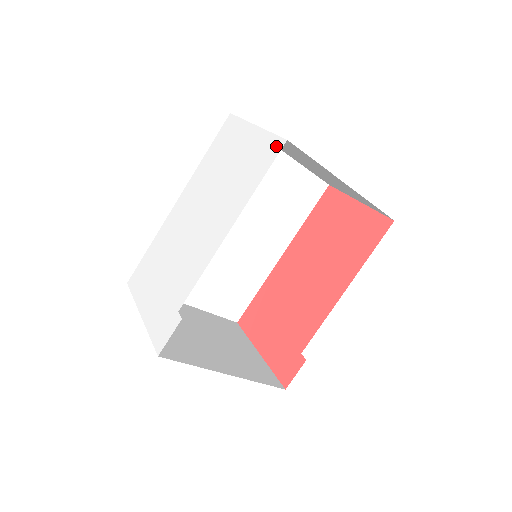
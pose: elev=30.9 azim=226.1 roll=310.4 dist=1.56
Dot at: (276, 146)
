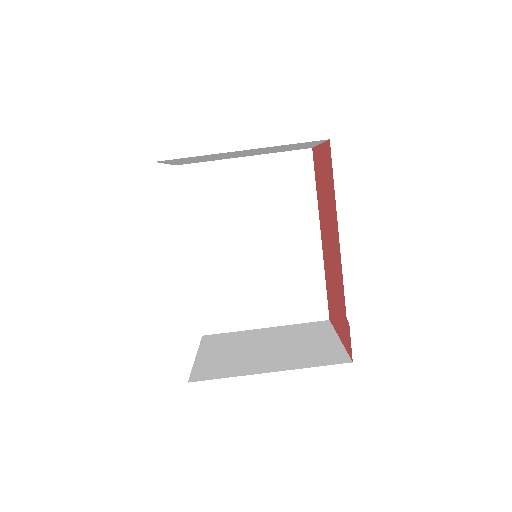
Dot at: occluded
